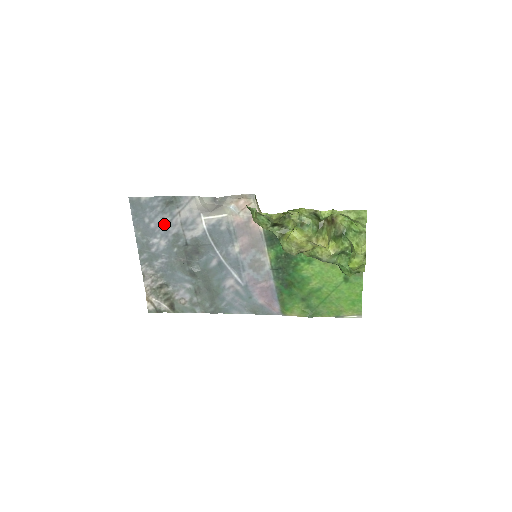
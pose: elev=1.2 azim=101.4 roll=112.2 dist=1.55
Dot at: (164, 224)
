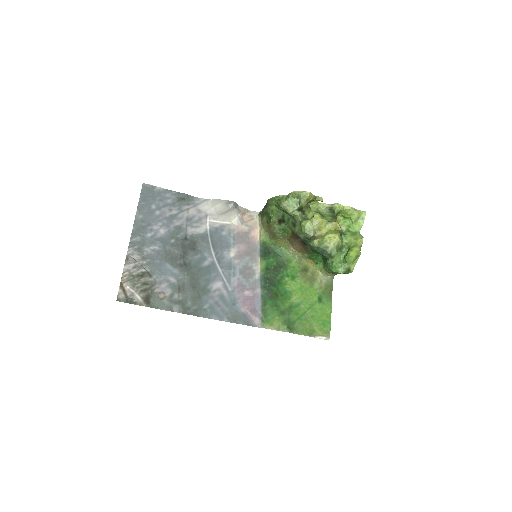
Dot at: (169, 215)
